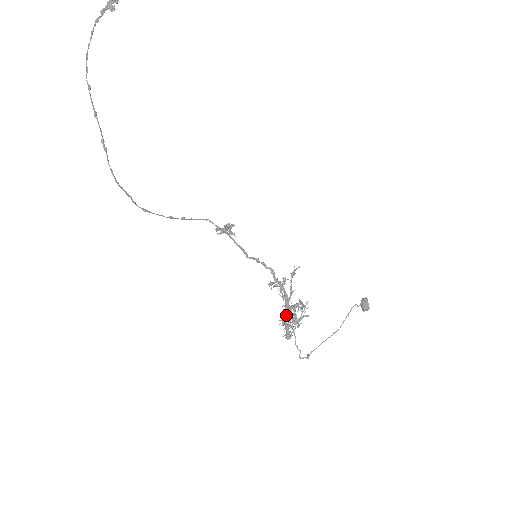
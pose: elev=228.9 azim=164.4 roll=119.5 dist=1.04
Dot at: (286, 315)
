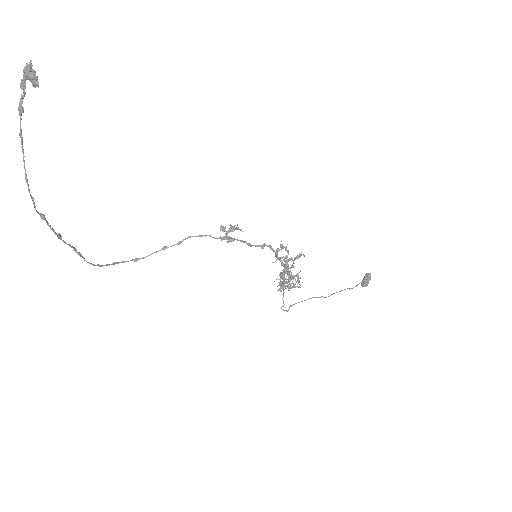
Dot at: (283, 276)
